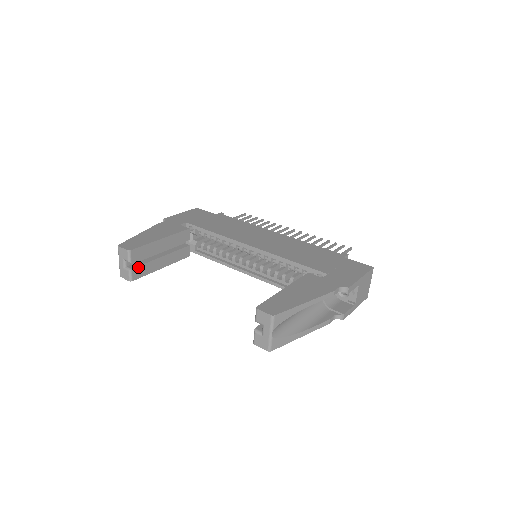
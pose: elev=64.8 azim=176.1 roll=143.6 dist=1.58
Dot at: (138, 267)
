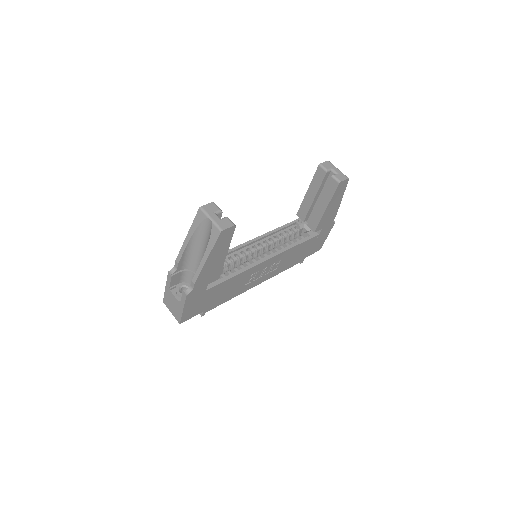
Dot at: occluded
